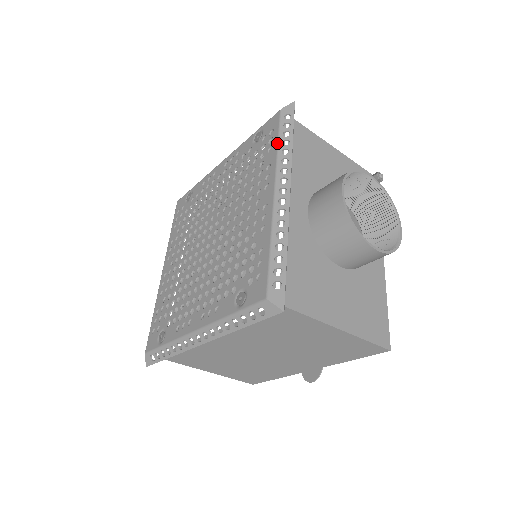
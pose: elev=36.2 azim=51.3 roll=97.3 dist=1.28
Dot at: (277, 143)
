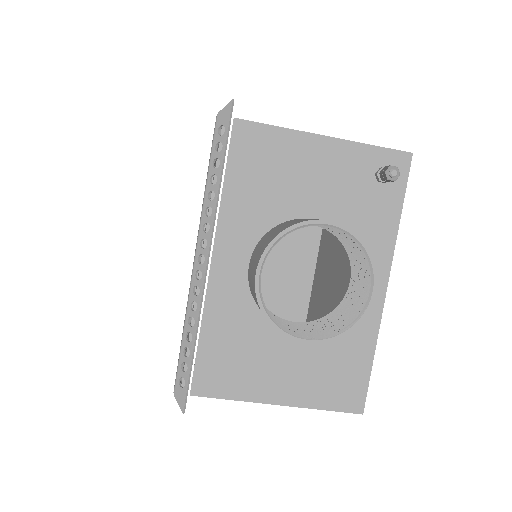
Dot at: occluded
